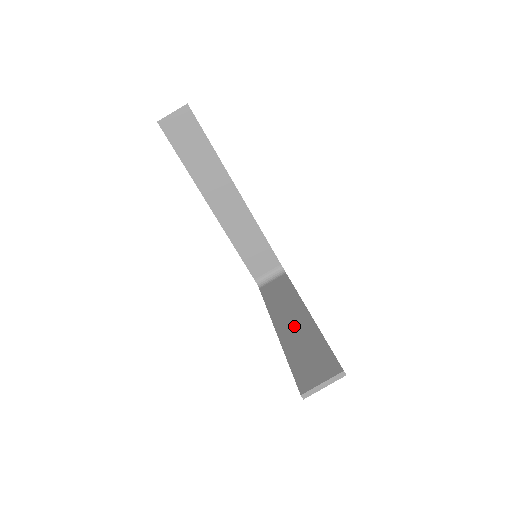
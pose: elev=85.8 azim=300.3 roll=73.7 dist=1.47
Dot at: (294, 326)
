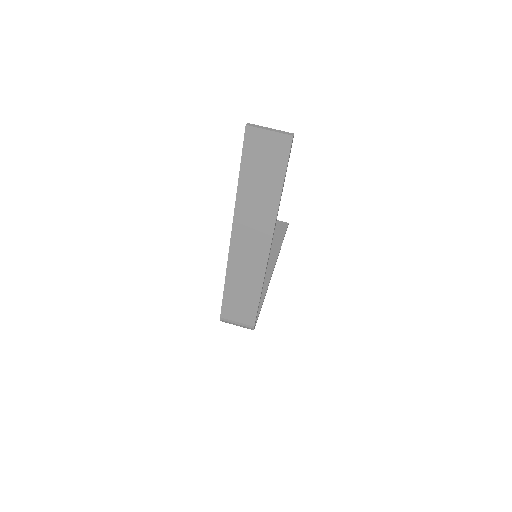
Dot at: (253, 227)
